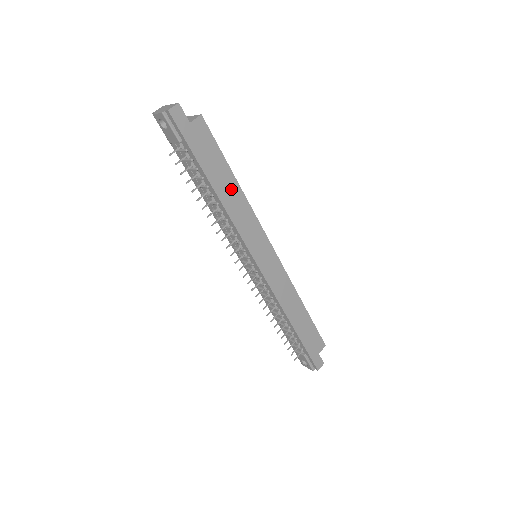
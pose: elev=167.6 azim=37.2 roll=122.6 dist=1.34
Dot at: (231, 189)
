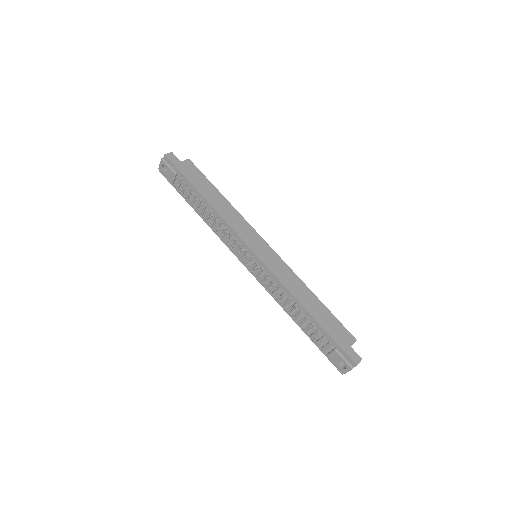
Dot at: (219, 200)
